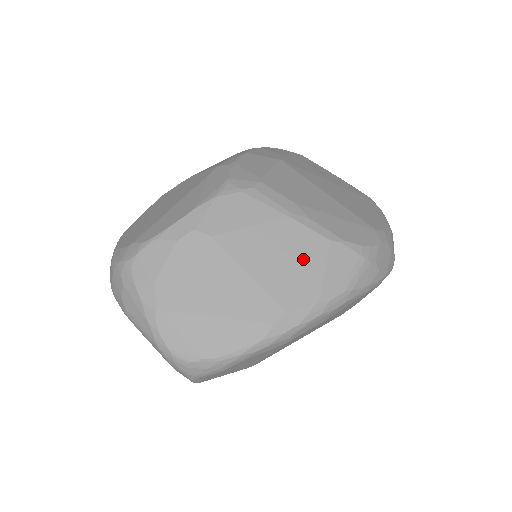
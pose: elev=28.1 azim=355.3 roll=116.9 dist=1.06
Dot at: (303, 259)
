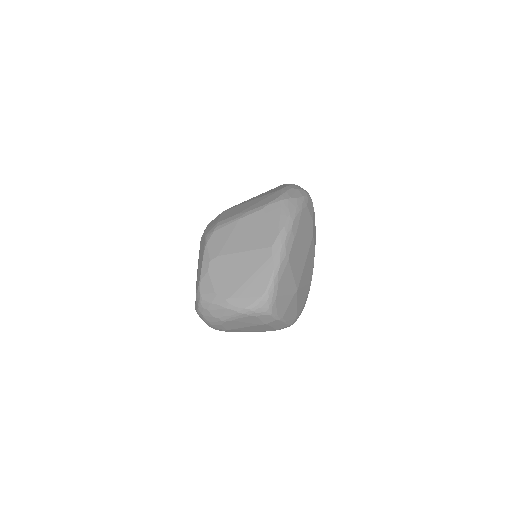
Dot at: (259, 225)
